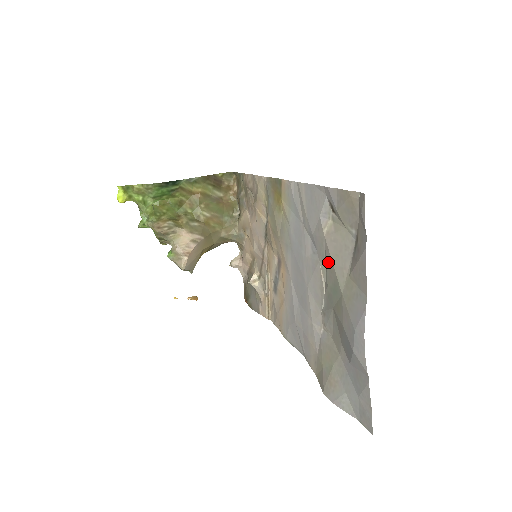
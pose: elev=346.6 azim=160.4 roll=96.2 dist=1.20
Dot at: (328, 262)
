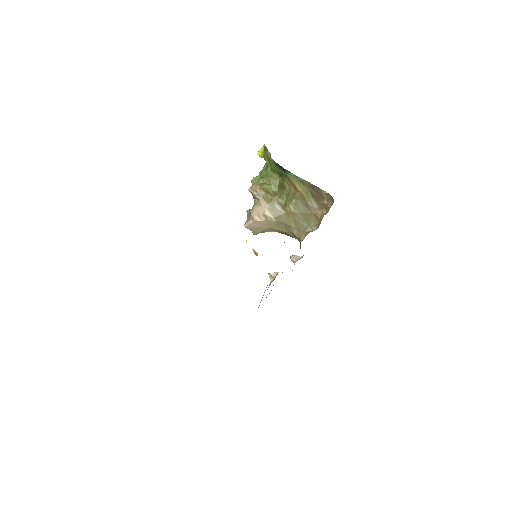
Dot at: occluded
